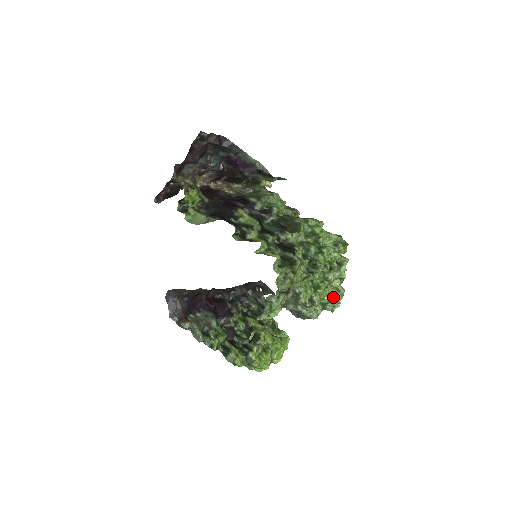
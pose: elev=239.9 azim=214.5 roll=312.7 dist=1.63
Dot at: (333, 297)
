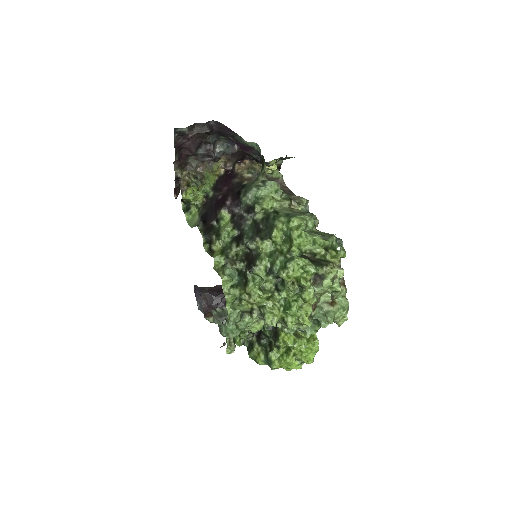
Dot at: (326, 313)
